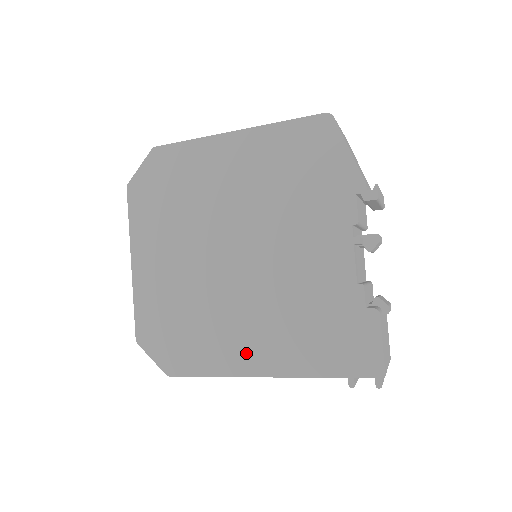
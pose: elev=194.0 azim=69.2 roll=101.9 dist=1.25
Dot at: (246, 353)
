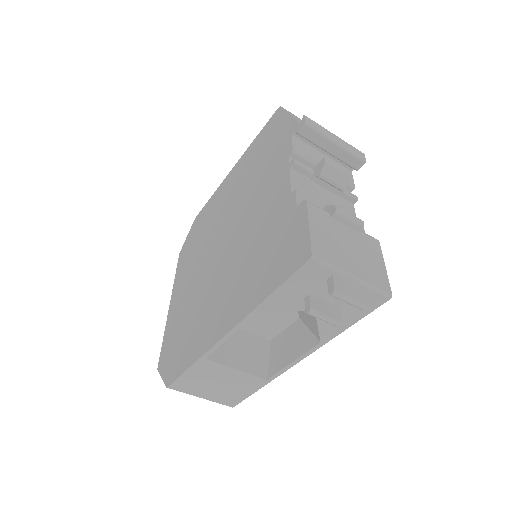
Dot at: (215, 322)
